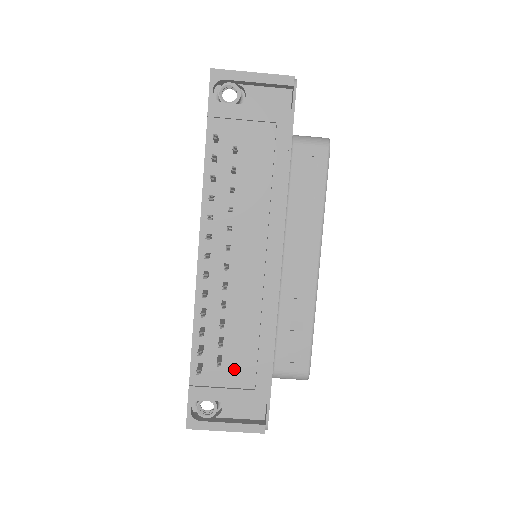
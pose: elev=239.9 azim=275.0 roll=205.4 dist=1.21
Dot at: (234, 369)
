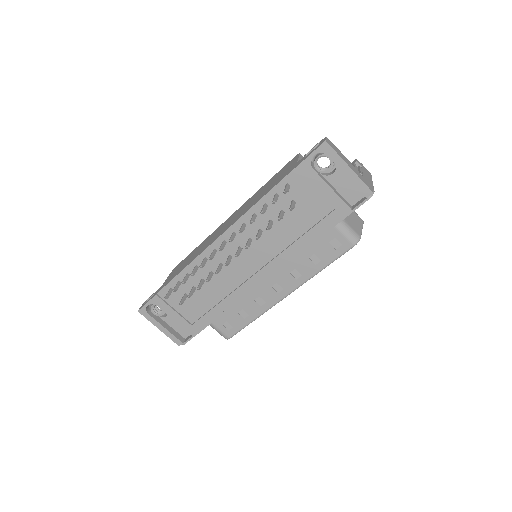
Dot at: (189, 307)
